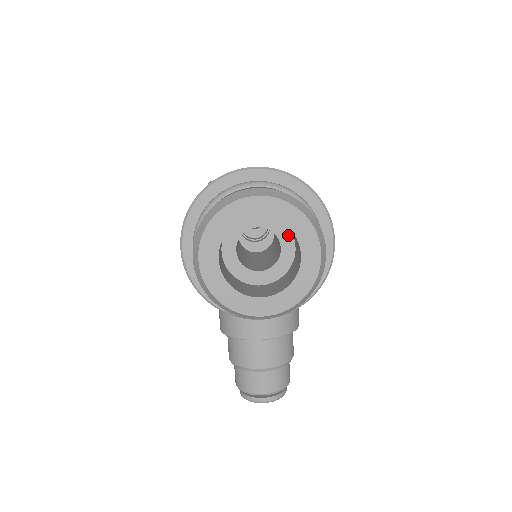
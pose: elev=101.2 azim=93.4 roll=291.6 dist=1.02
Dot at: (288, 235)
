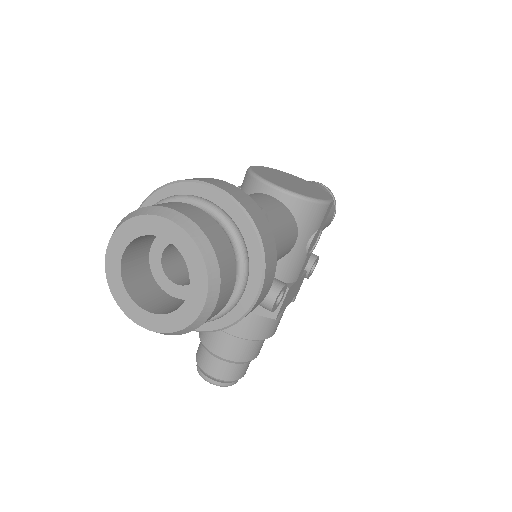
Dot at: occluded
